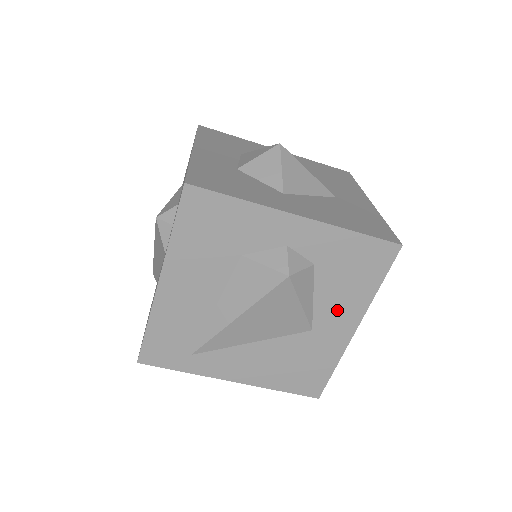
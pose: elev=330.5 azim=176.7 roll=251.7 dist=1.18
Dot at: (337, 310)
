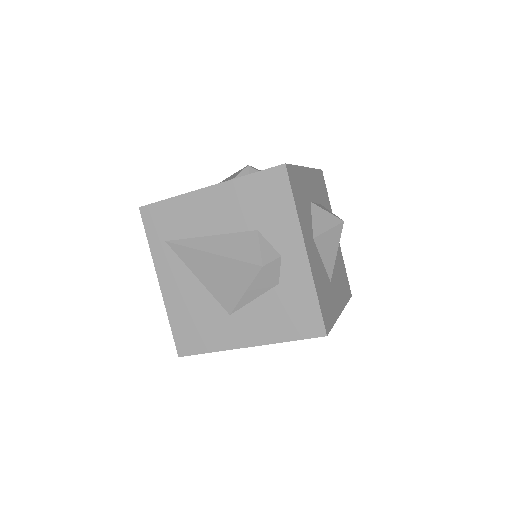
Dot at: (255, 323)
